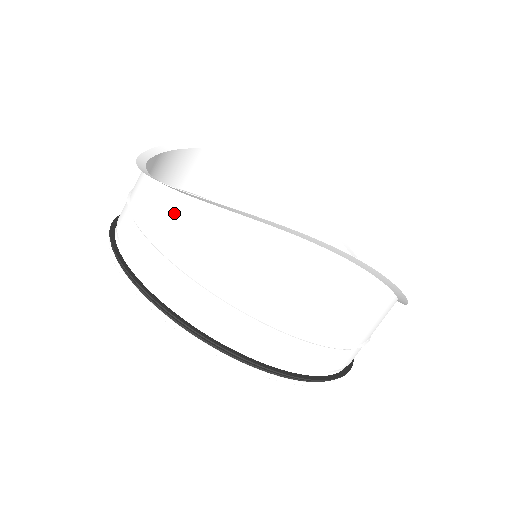
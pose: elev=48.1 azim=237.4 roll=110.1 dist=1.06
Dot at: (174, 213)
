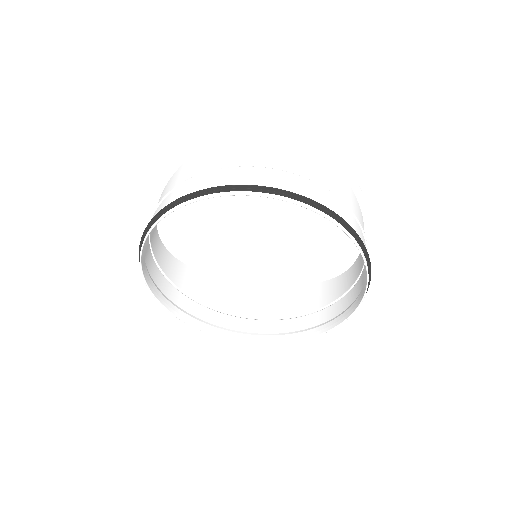
Dot at: (172, 180)
